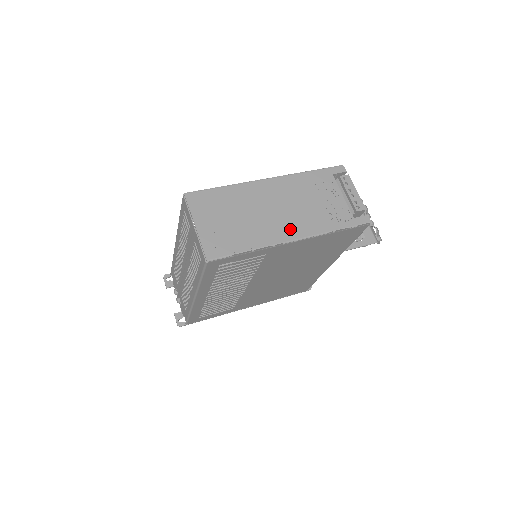
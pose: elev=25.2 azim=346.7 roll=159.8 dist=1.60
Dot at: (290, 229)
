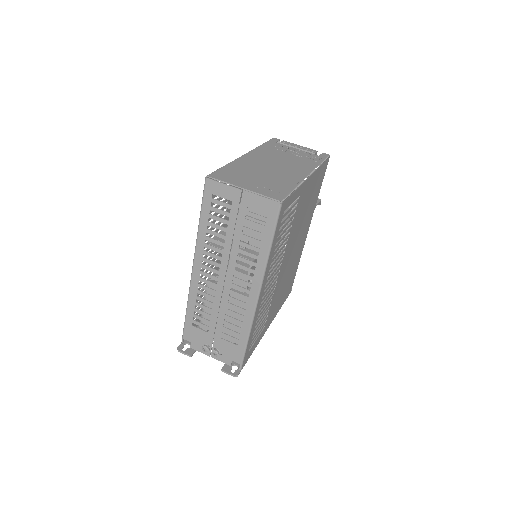
Dot at: (298, 171)
